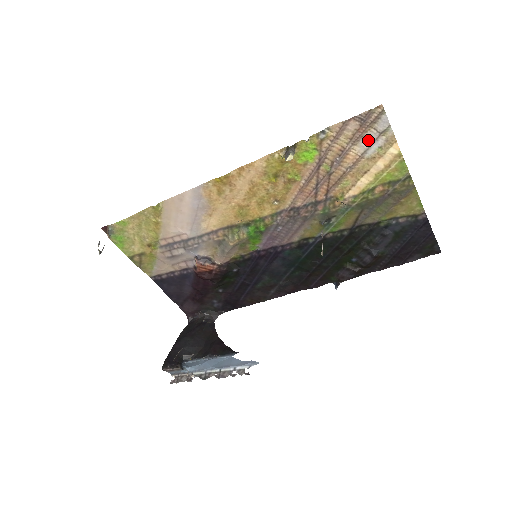
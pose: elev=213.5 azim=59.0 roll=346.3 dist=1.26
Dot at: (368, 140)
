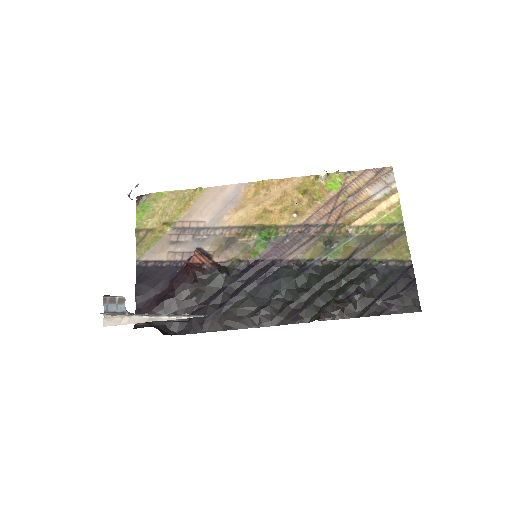
Dot at: (378, 187)
